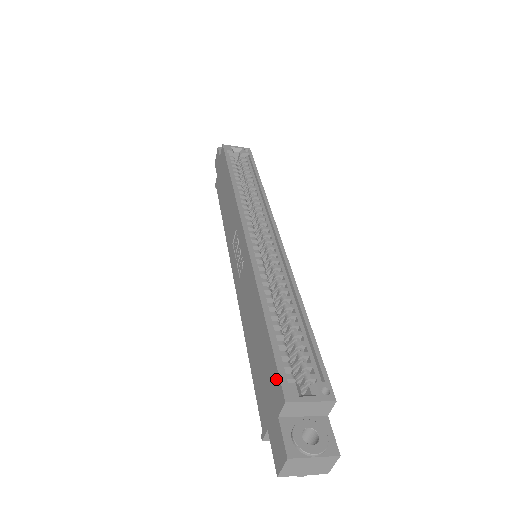
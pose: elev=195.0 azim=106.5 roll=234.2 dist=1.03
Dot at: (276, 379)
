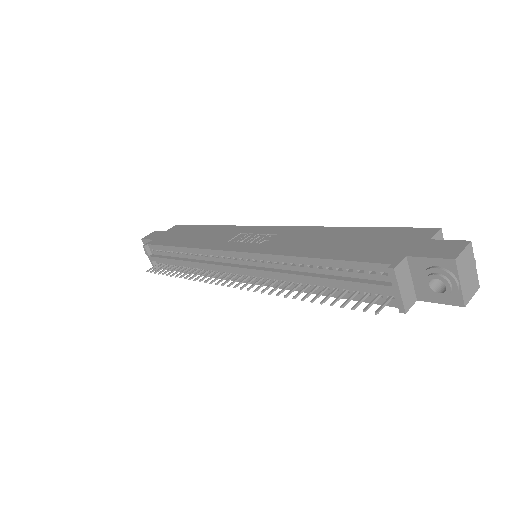
Dot at: (411, 230)
